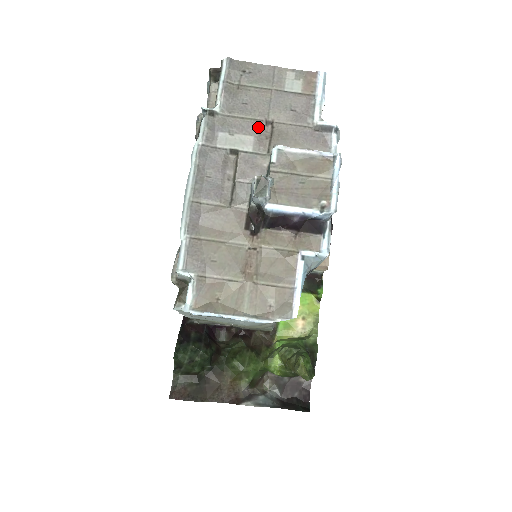
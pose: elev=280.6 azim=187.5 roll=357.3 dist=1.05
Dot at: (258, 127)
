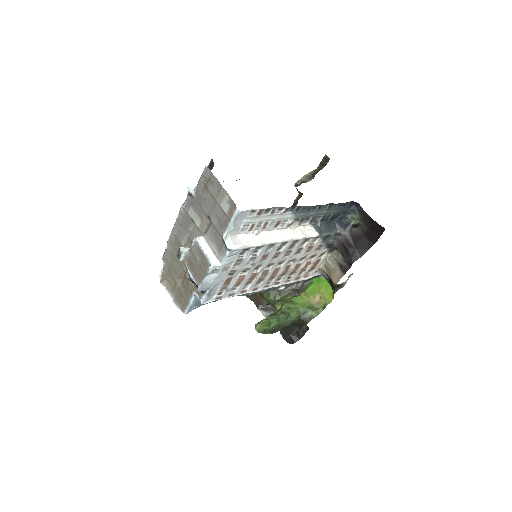
Dot at: (205, 217)
